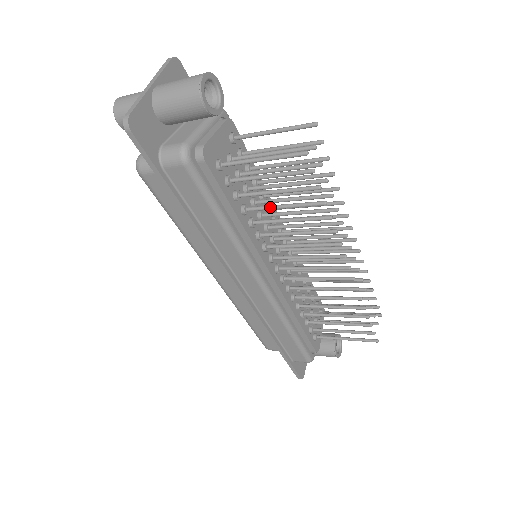
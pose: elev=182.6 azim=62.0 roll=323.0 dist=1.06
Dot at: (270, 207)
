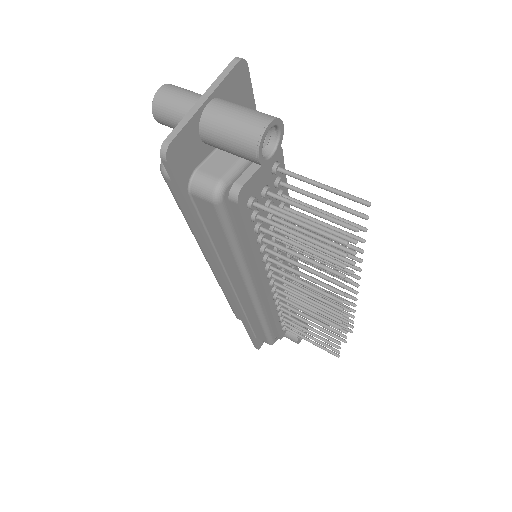
Dot at: (288, 251)
